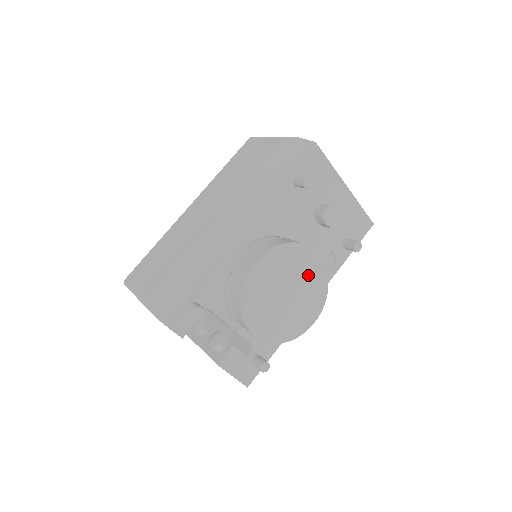
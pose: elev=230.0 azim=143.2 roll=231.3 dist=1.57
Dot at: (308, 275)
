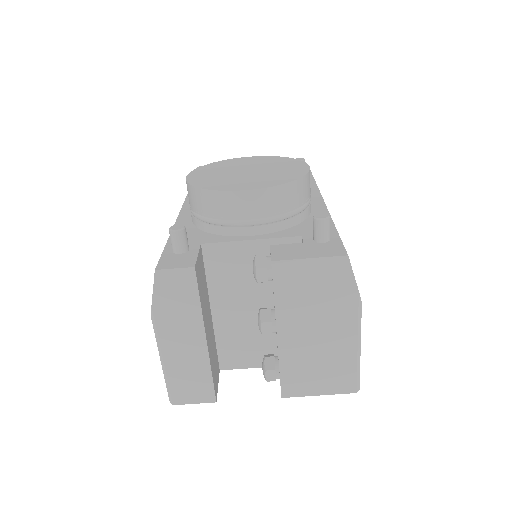
Dot at: (255, 163)
